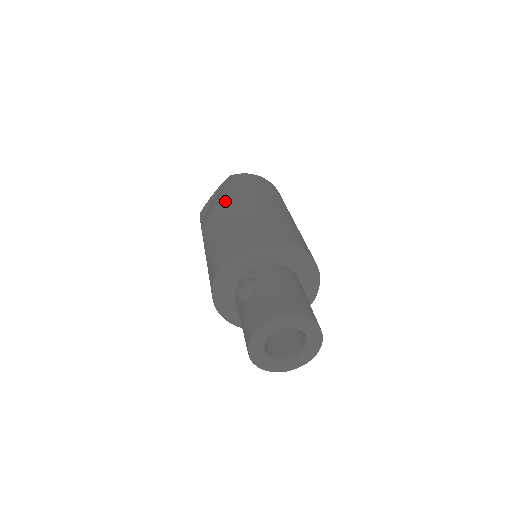
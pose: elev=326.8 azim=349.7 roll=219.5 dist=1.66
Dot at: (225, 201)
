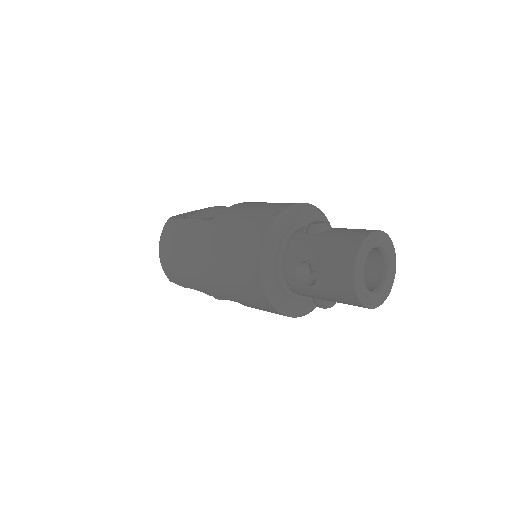
Dot at: occluded
